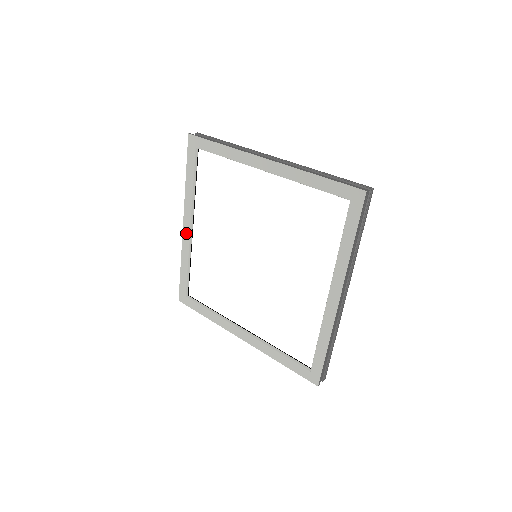
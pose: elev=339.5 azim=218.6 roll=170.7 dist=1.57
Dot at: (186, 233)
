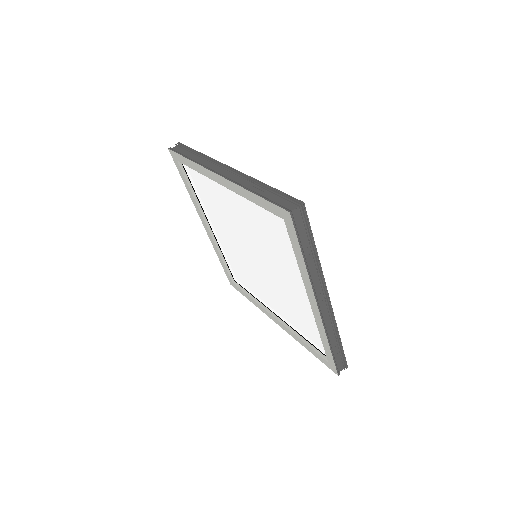
Dot at: (208, 232)
